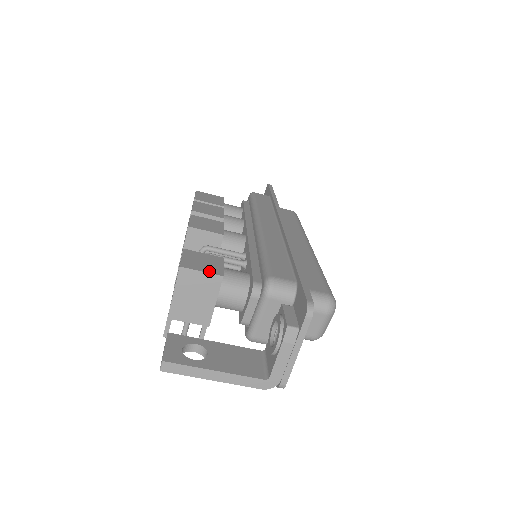
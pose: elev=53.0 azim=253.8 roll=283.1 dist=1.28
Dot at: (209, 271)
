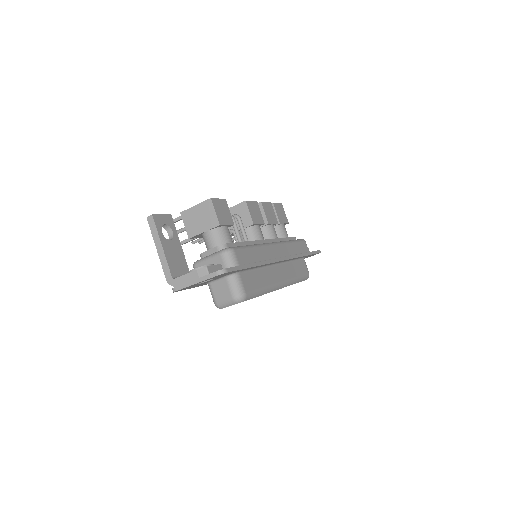
Dot at: (218, 216)
